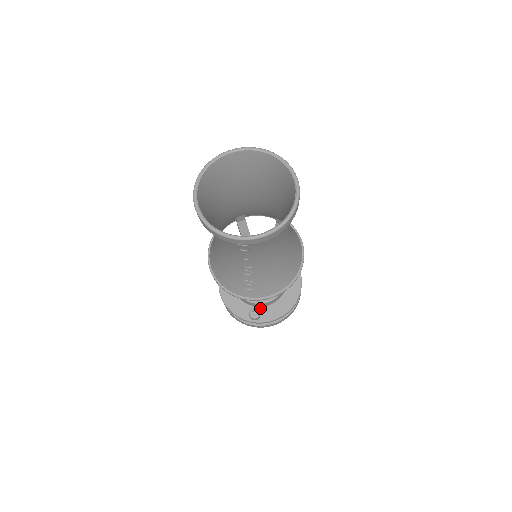
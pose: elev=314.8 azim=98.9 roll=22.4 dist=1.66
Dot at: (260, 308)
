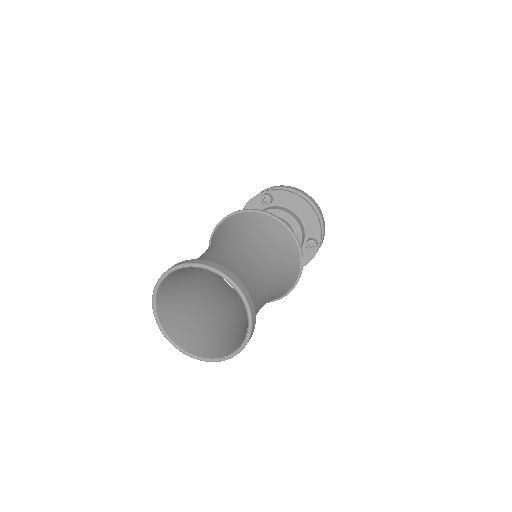
Dot at: occluded
